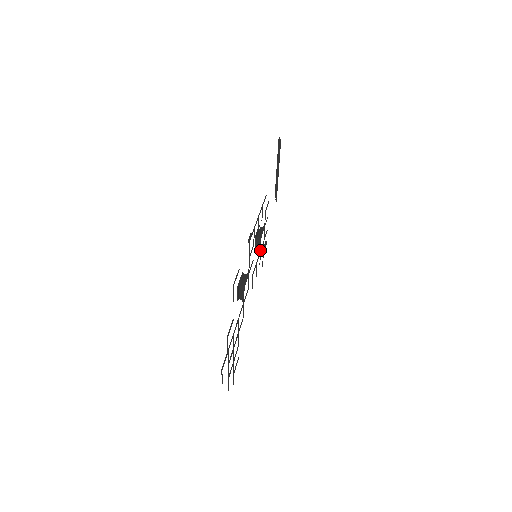
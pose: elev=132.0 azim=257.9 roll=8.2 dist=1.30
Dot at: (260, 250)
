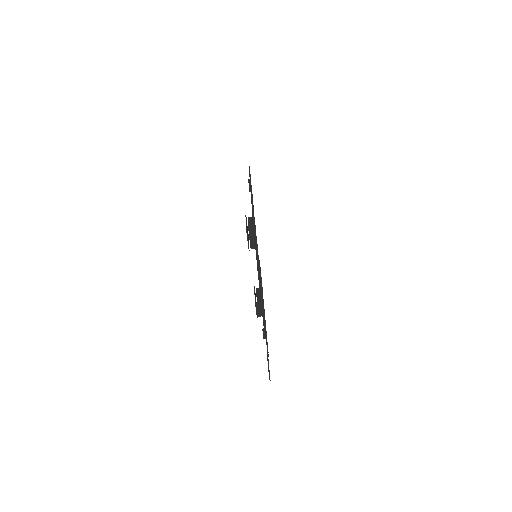
Dot at: occluded
